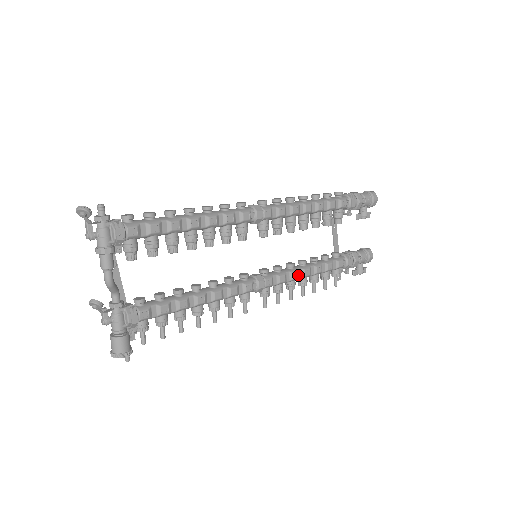
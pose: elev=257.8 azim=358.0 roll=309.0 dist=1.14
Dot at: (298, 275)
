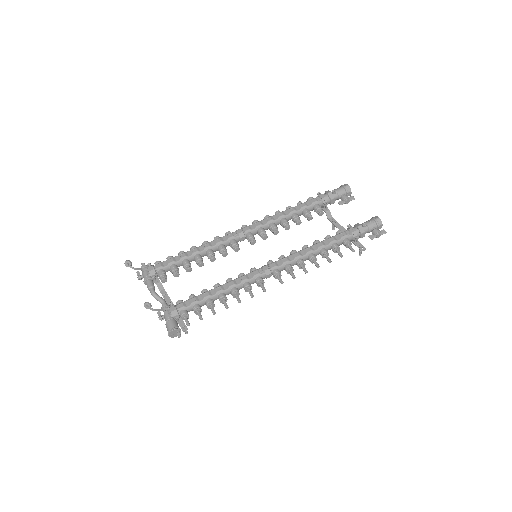
Dot at: (300, 254)
